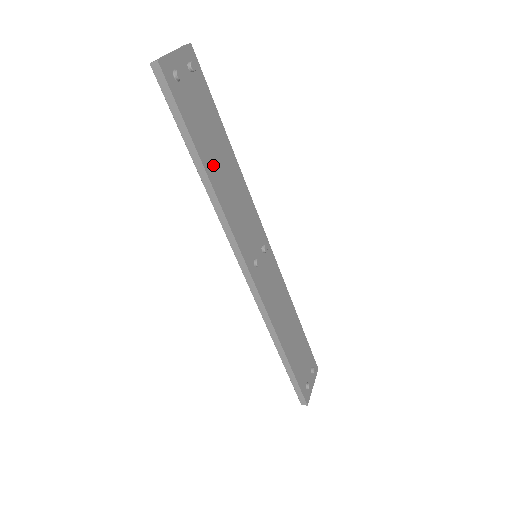
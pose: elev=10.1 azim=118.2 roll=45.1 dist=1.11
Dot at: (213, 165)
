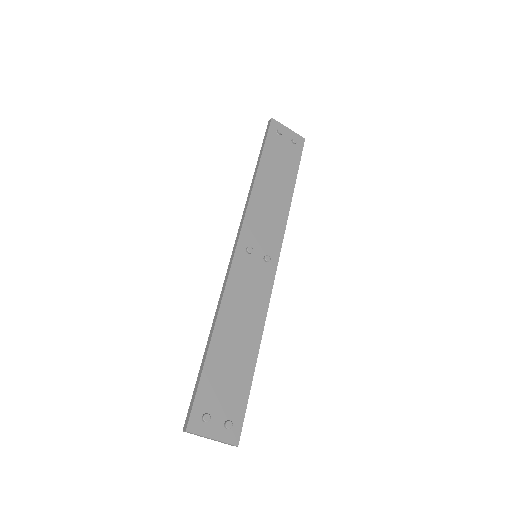
Dot at: (267, 177)
